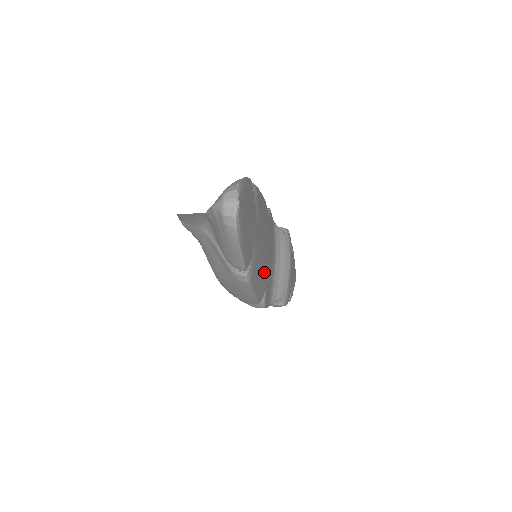
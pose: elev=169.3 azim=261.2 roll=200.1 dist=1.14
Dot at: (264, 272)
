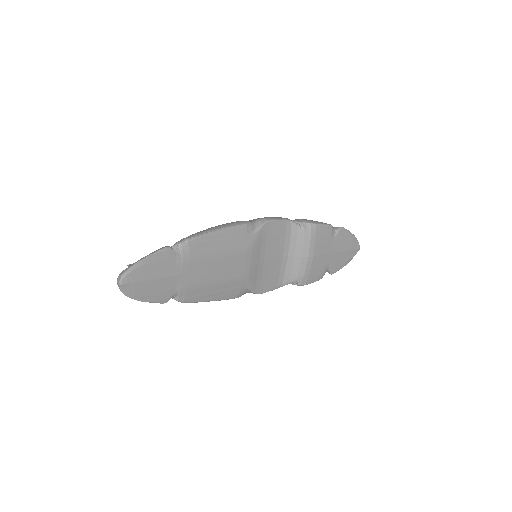
Dot at: (227, 284)
